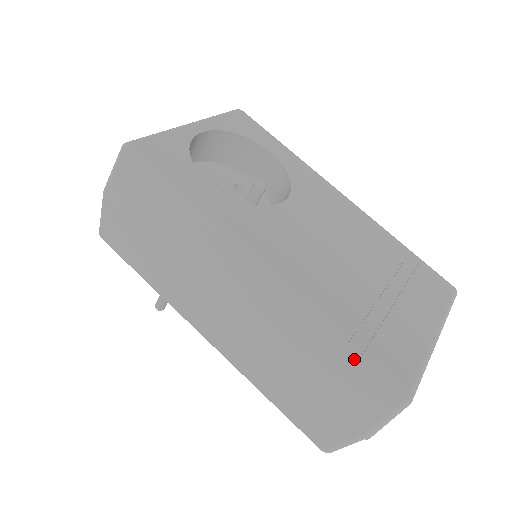
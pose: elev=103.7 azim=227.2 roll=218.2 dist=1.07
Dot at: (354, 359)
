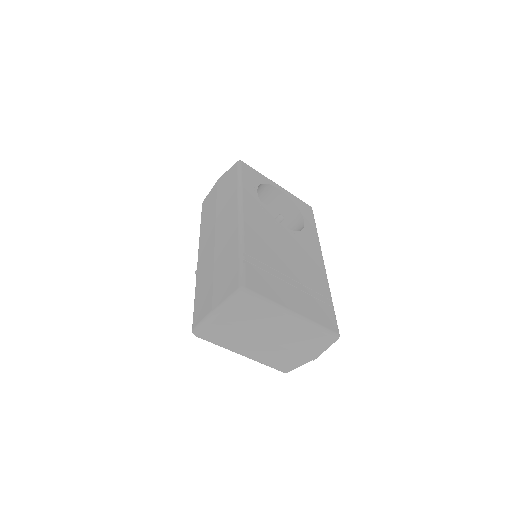
Dot at: (239, 262)
